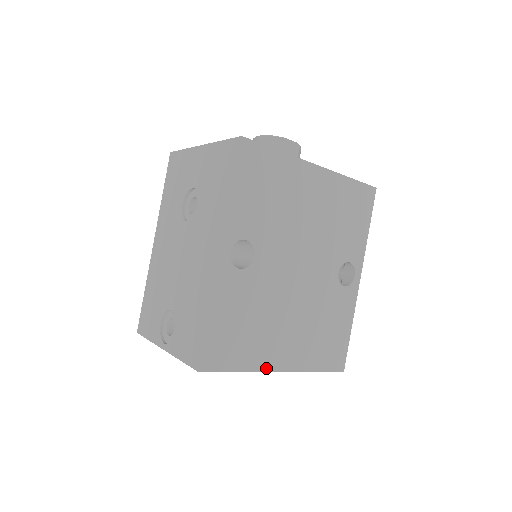
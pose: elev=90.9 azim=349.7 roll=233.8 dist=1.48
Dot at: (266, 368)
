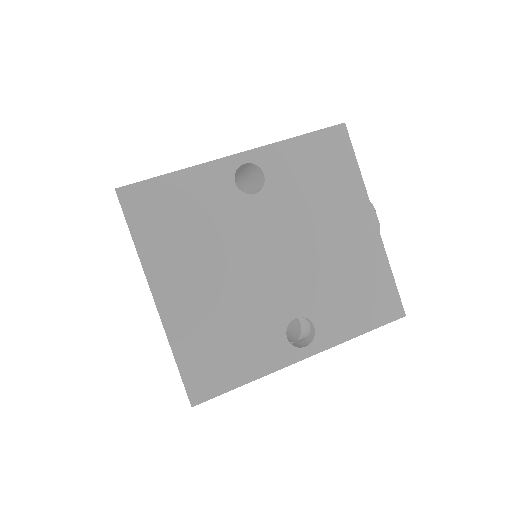
Dot at: (151, 276)
